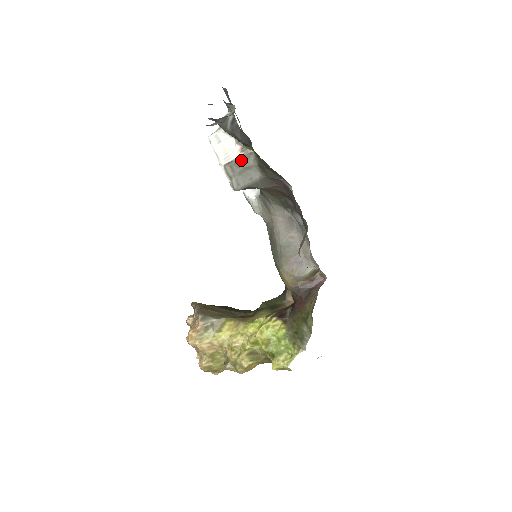
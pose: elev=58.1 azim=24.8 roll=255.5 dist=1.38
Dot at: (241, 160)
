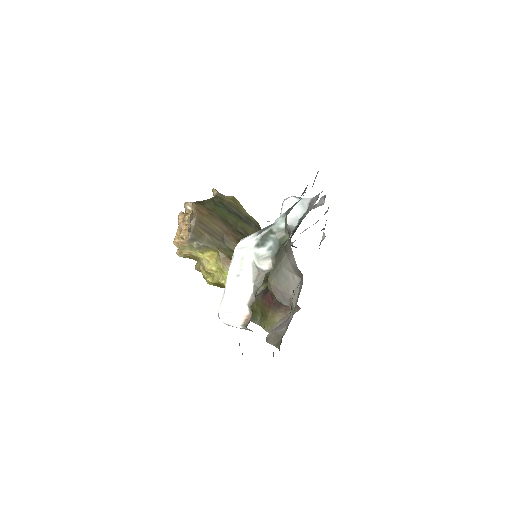
Dot at: (239, 326)
